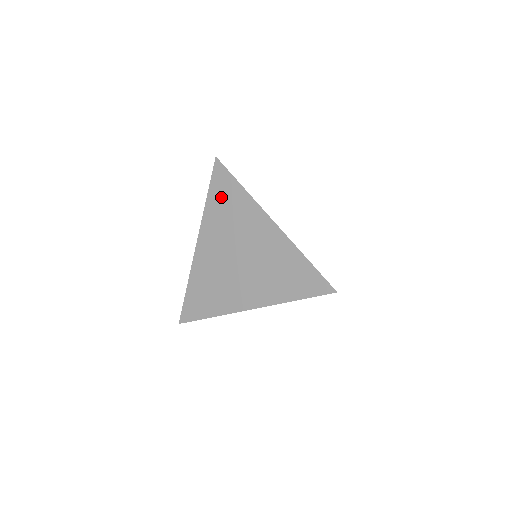
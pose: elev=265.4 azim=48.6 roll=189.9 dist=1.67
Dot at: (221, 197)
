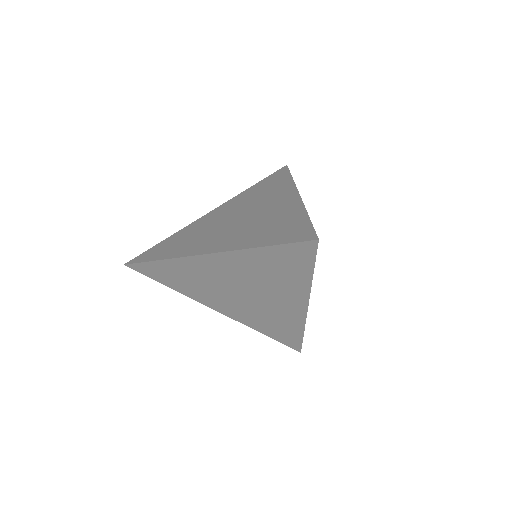
Dot at: (266, 184)
